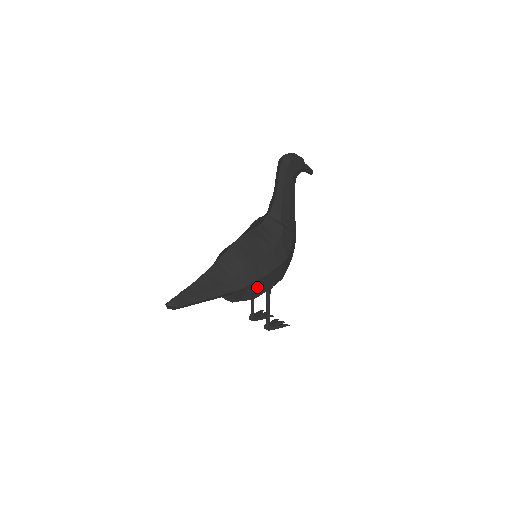
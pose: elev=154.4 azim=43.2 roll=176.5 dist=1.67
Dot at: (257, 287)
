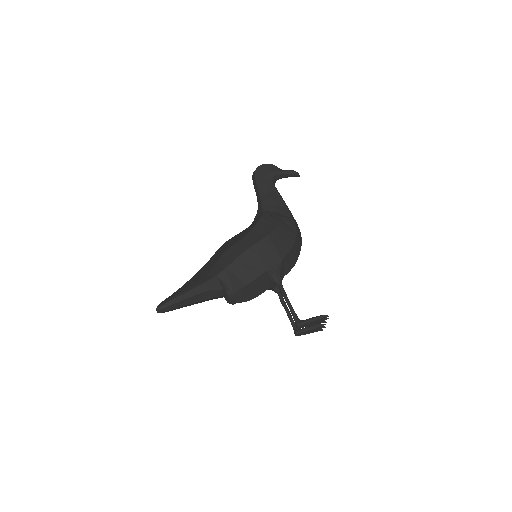
Dot at: (241, 269)
